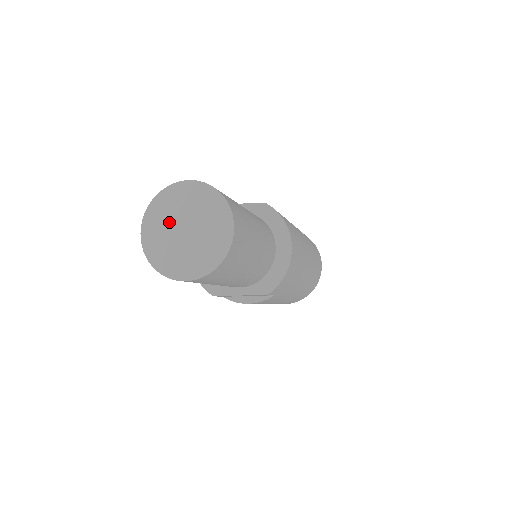
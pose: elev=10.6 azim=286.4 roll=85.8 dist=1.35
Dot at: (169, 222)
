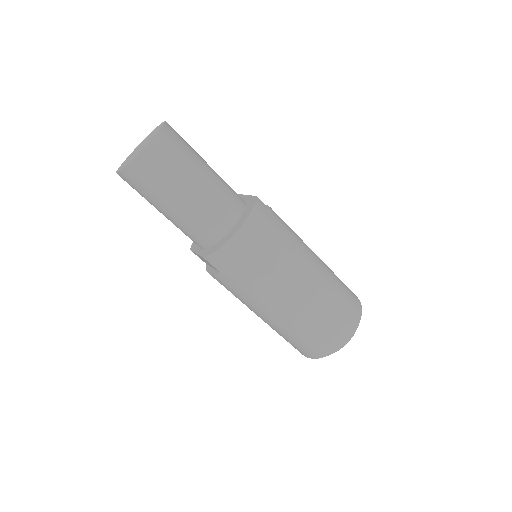
Dot at: occluded
